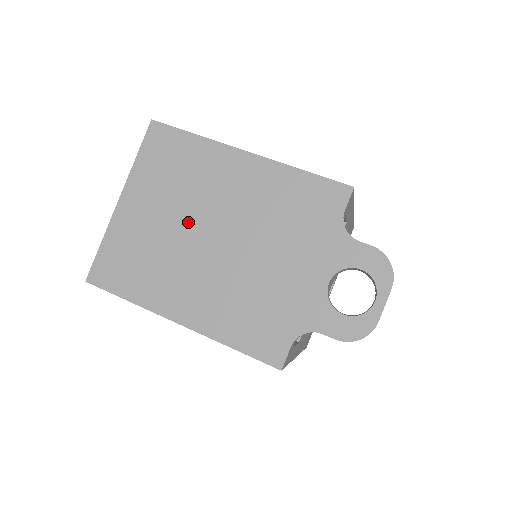
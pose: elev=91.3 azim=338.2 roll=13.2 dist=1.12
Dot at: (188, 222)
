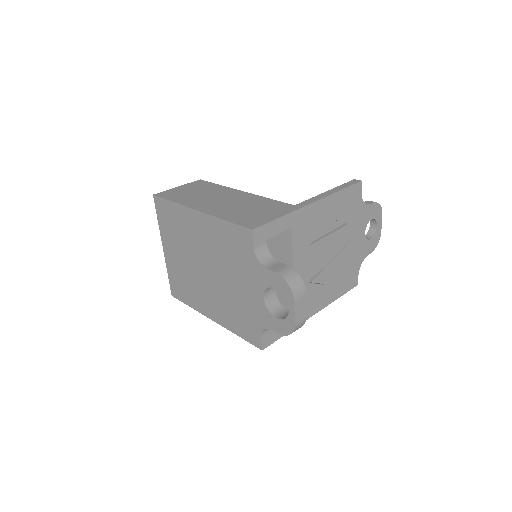
Dot at: (192, 260)
